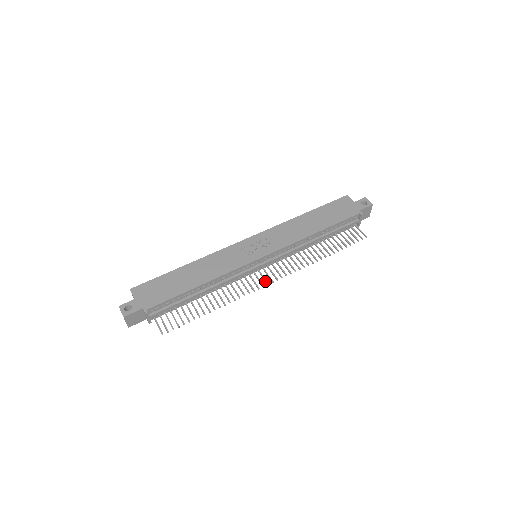
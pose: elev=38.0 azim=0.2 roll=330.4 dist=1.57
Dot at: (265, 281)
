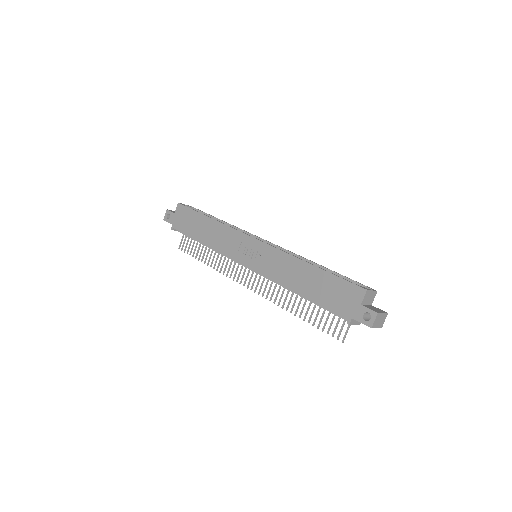
Dot at: (245, 281)
